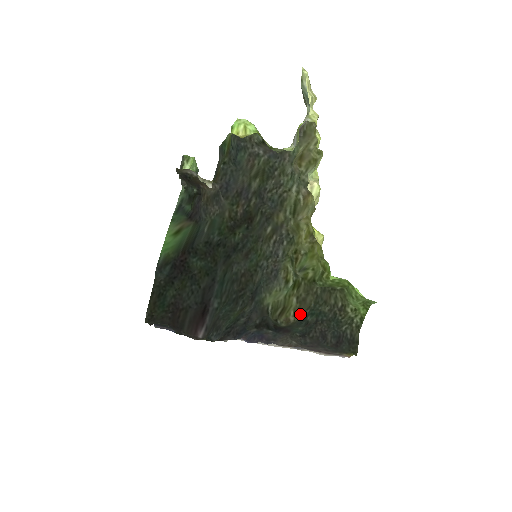
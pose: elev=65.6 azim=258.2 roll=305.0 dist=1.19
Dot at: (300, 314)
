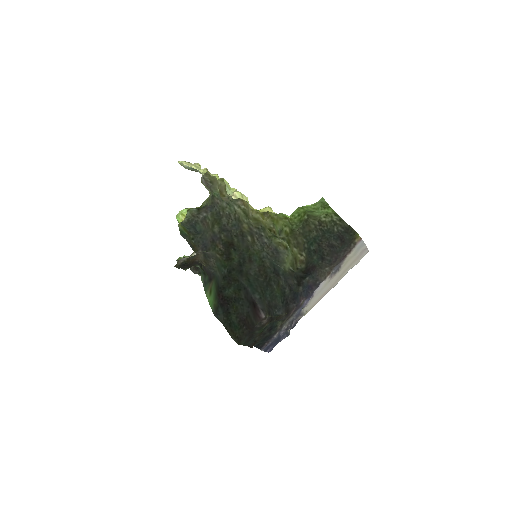
Dot at: (303, 251)
